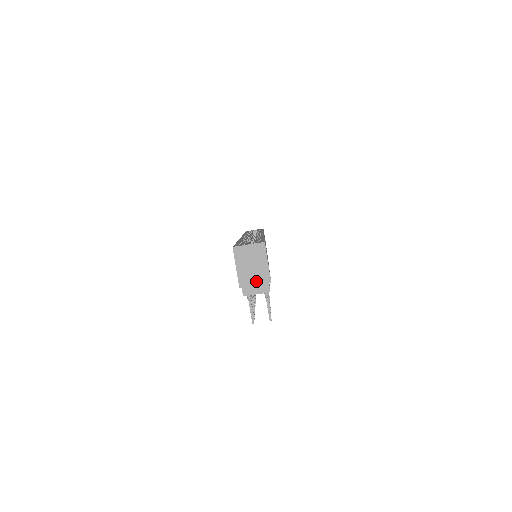
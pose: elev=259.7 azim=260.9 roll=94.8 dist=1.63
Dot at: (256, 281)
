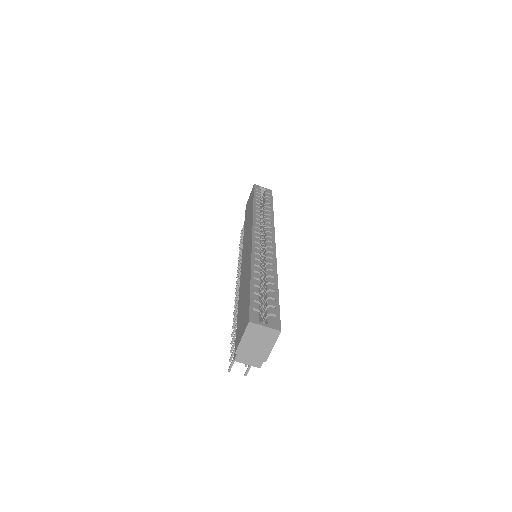
Dot at: (253, 355)
